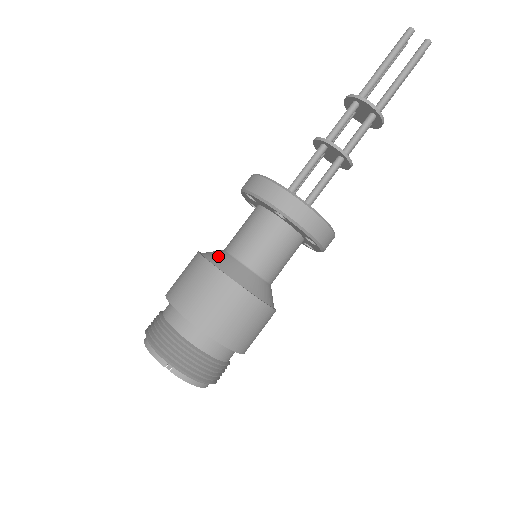
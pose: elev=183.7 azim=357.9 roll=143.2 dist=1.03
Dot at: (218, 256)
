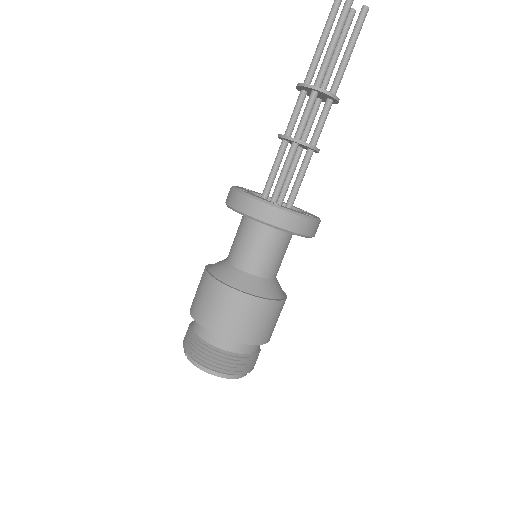
Dot at: (219, 261)
